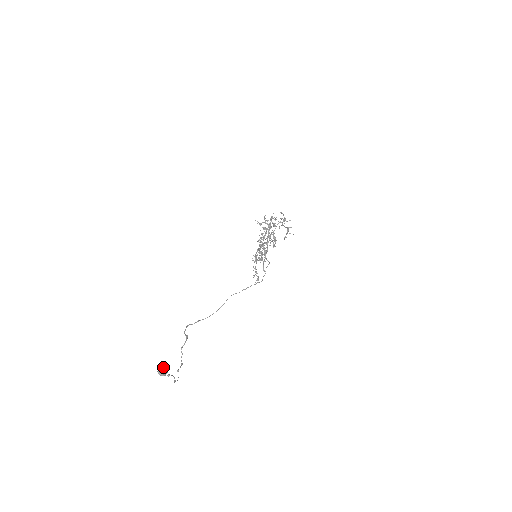
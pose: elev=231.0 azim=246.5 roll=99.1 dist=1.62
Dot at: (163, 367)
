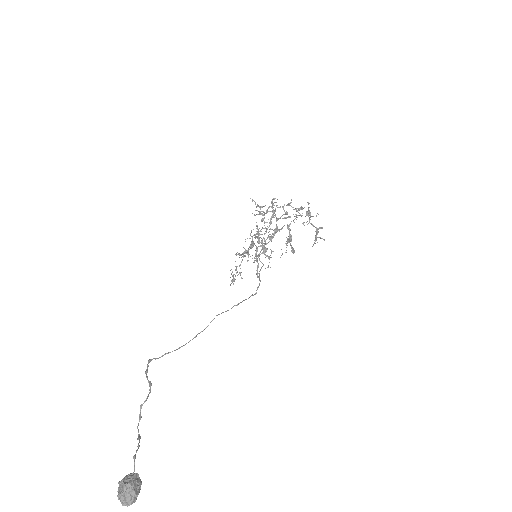
Dot at: (132, 490)
